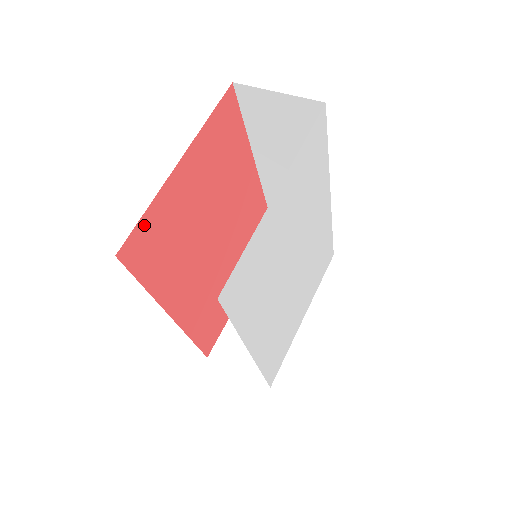
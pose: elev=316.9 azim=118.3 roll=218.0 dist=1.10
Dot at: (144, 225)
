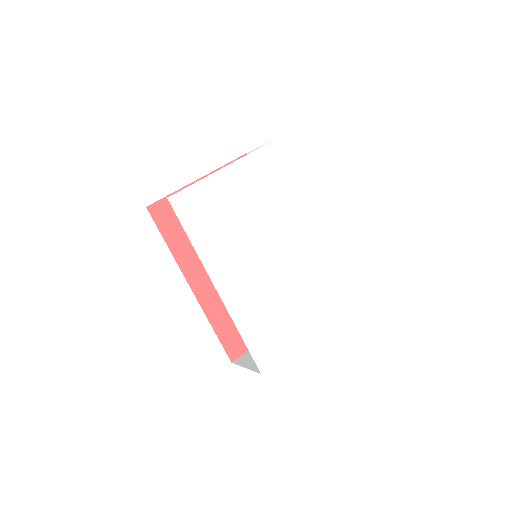
Dot at: (169, 202)
